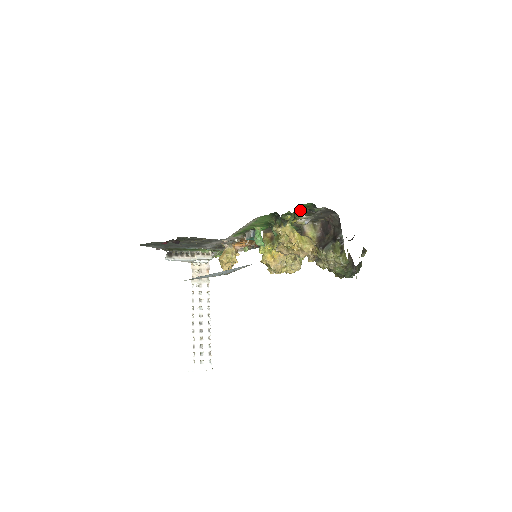
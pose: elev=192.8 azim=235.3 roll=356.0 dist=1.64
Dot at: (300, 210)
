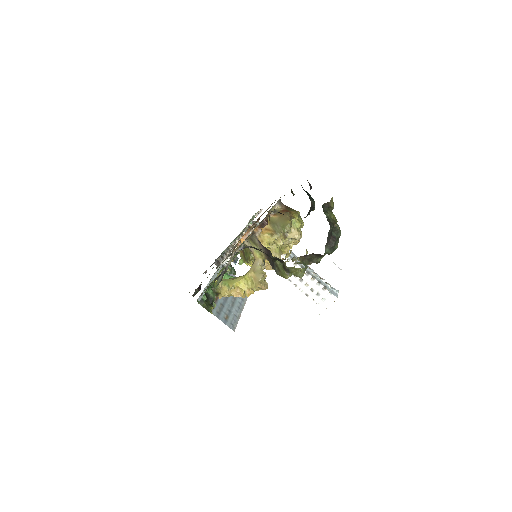
Dot at: occluded
